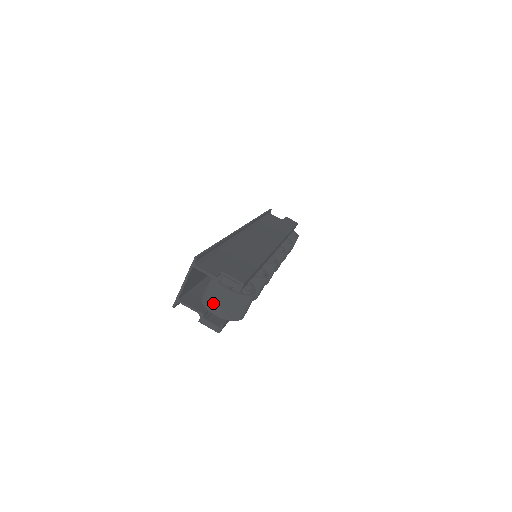
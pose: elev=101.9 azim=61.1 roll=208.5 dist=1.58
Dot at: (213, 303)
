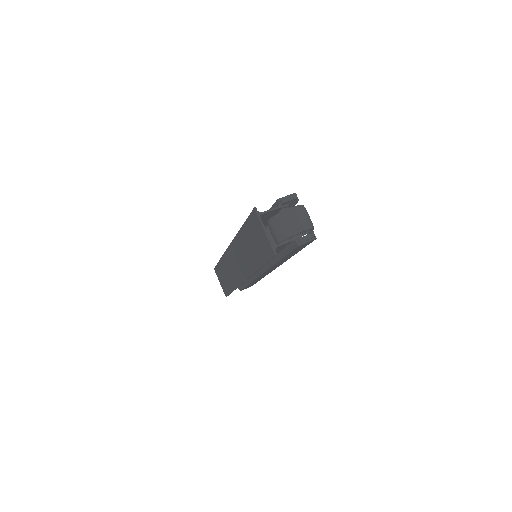
Dot at: (293, 226)
